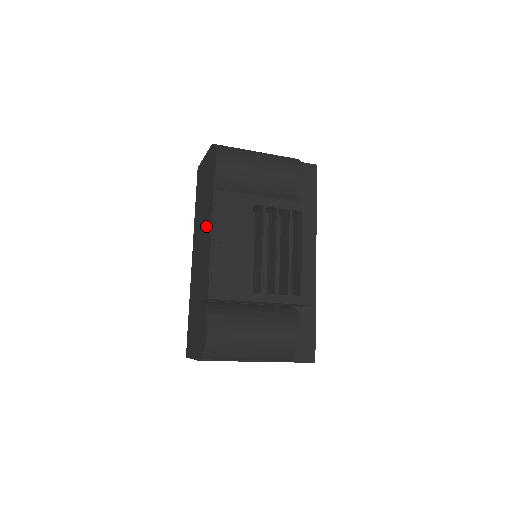
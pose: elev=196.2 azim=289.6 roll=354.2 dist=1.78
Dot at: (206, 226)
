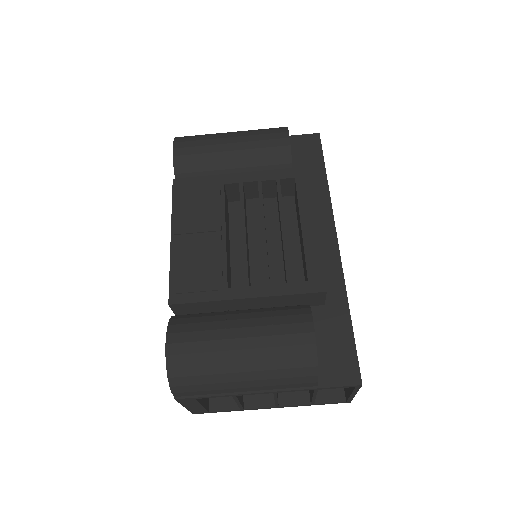
Dot at: occluded
